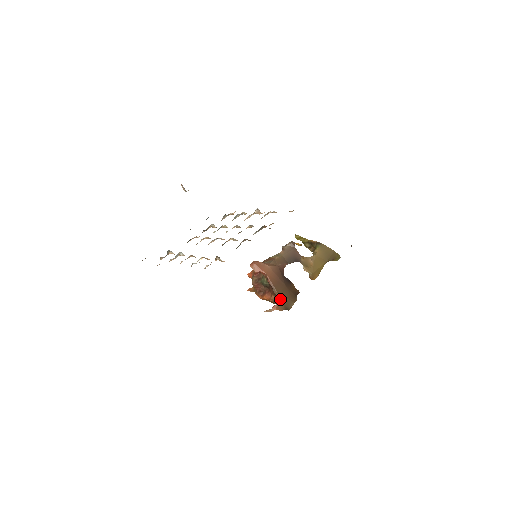
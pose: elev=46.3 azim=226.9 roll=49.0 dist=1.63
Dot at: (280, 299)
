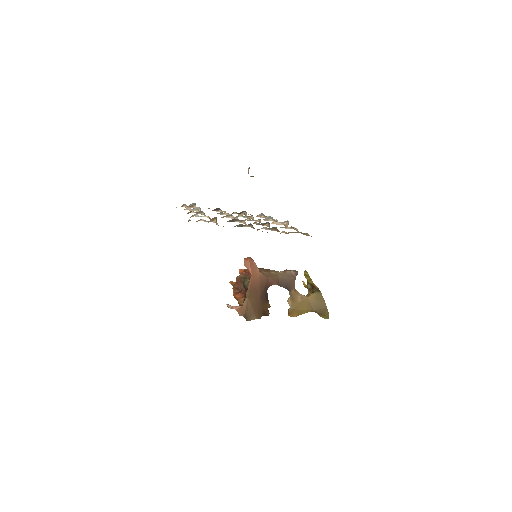
Dot at: (246, 304)
